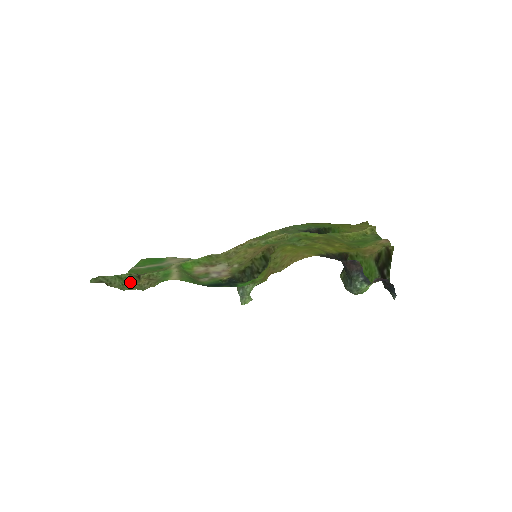
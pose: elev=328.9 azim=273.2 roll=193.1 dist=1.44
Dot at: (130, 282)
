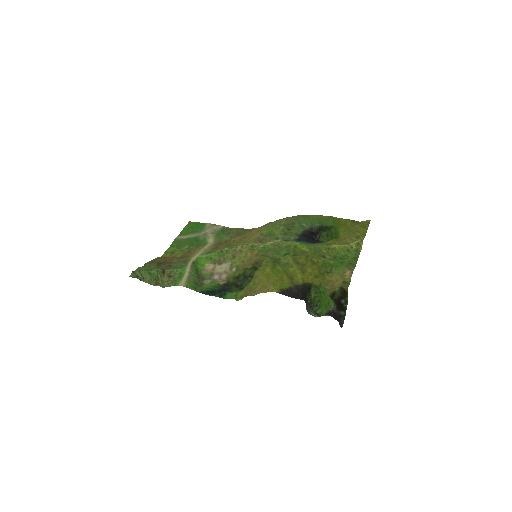
Dot at: (157, 277)
